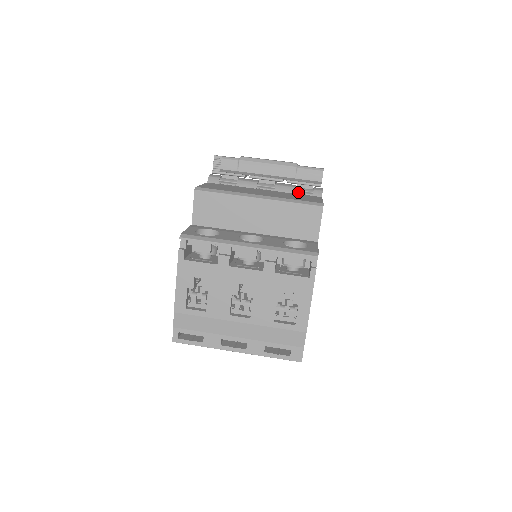
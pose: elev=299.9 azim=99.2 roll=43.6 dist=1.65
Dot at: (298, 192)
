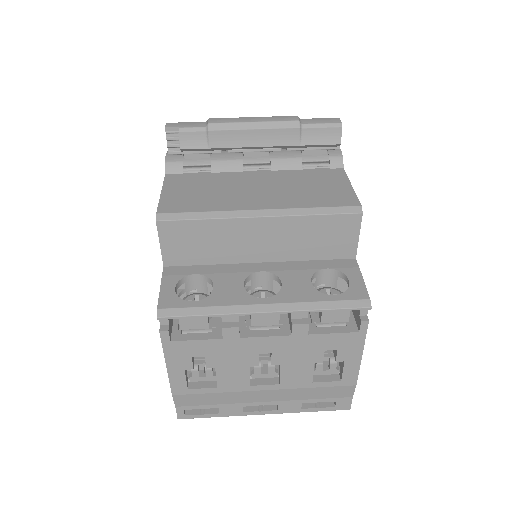
Dot at: (305, 163)
